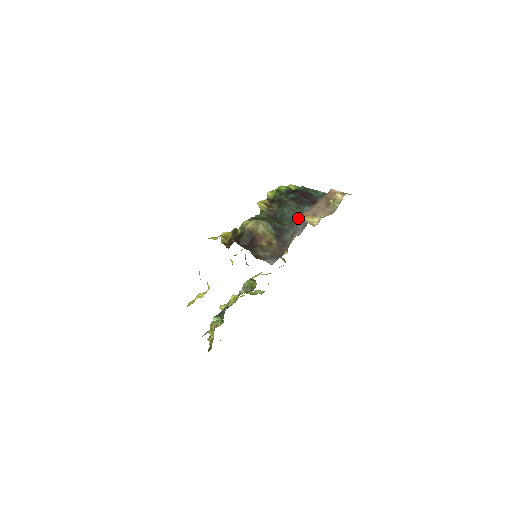
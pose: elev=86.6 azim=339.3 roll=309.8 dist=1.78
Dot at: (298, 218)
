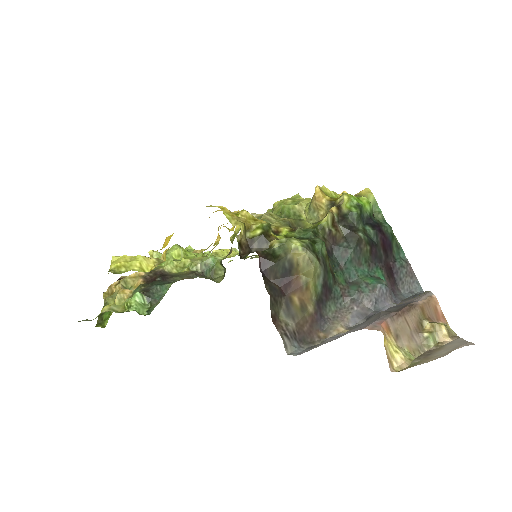
Dot at: (361, 290)
